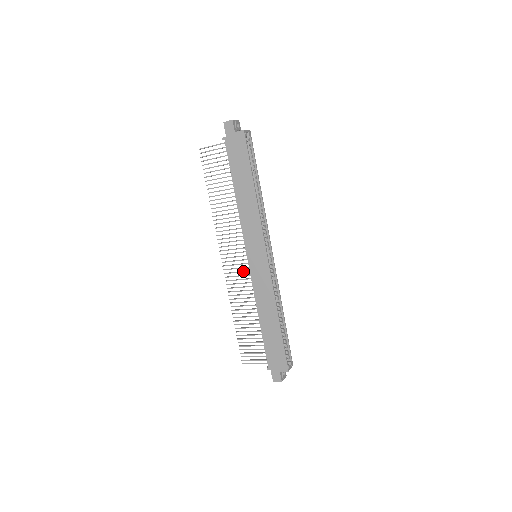
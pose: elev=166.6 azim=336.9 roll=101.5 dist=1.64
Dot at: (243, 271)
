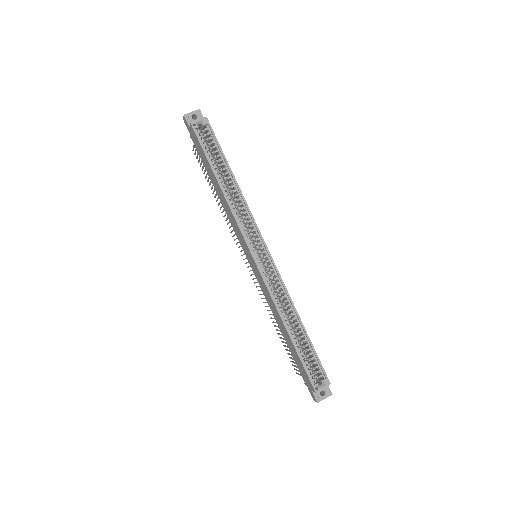
Dot at: occluded
